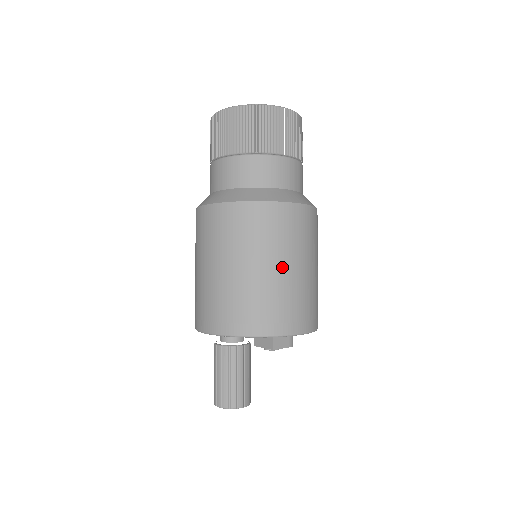
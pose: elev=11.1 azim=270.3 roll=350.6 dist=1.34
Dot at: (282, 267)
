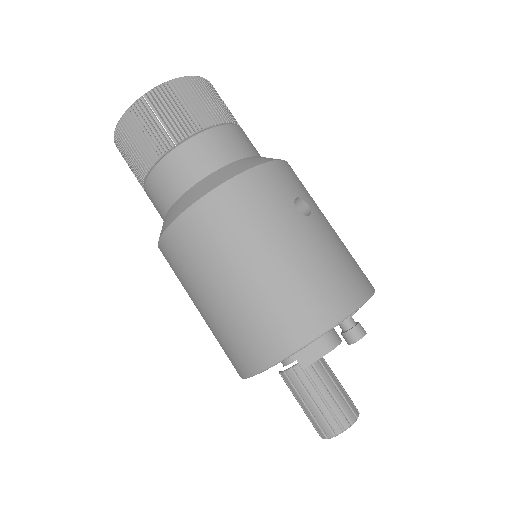
Dot at: (236, 279)
